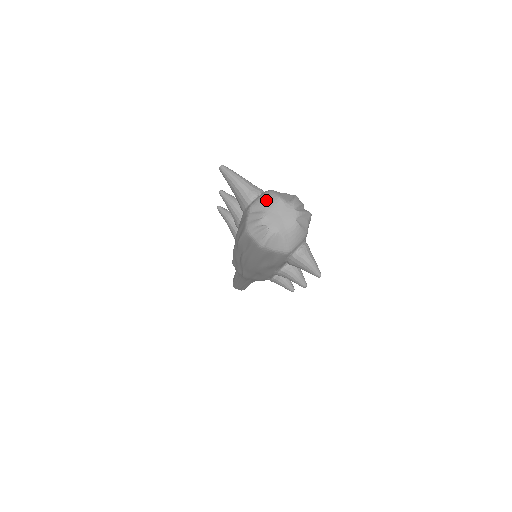
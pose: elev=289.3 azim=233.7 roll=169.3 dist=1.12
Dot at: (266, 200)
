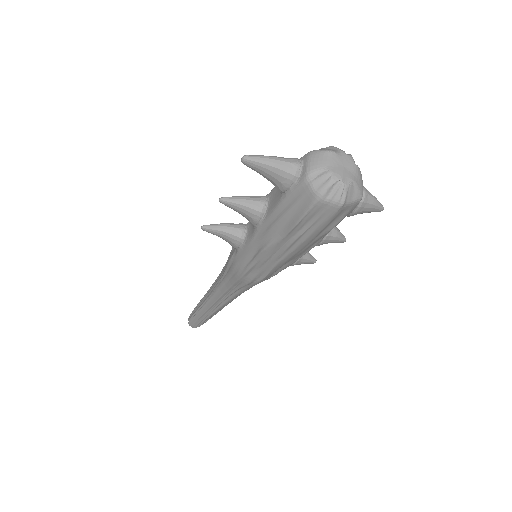
Dot at: (319, 160)
